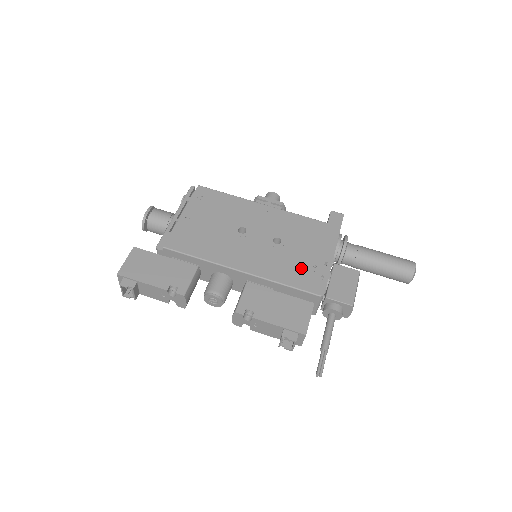
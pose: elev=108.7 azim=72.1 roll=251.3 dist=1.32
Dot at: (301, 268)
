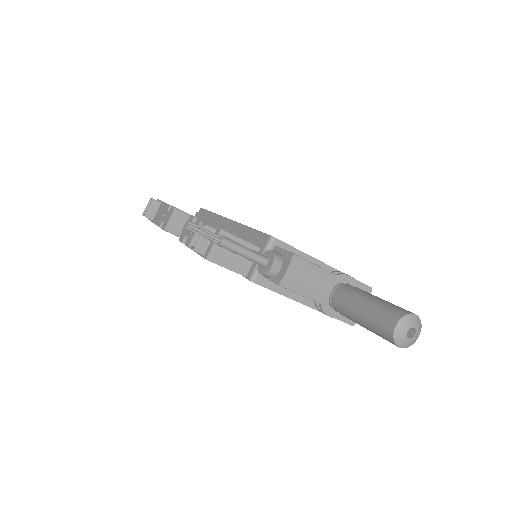
Dot at: occluded
